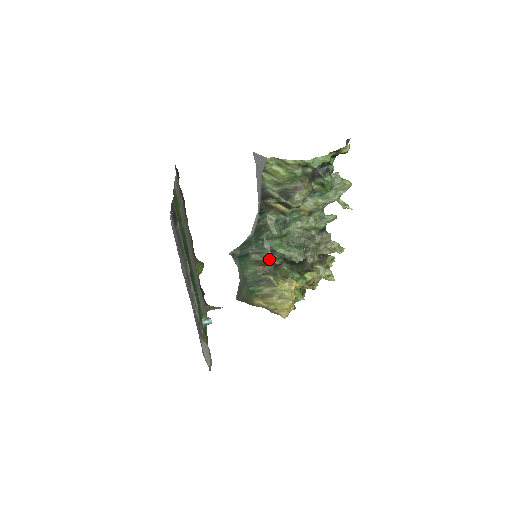
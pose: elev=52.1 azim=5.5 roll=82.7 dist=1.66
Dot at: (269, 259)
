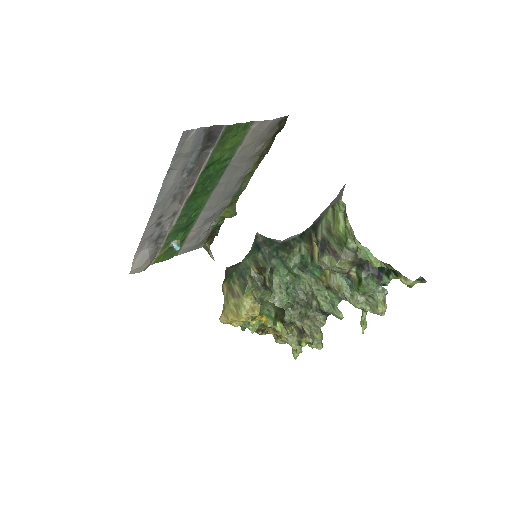
Dot at: (265, 273)
